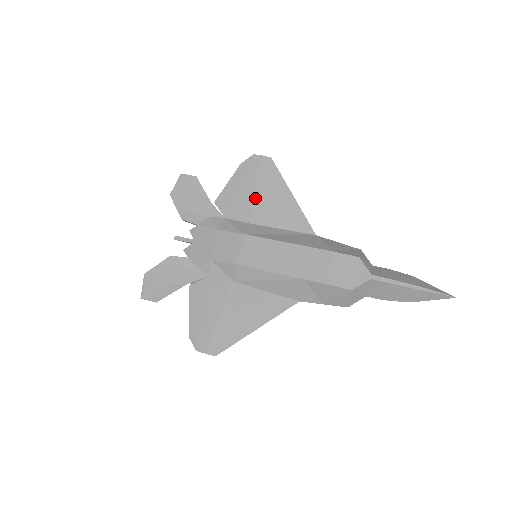
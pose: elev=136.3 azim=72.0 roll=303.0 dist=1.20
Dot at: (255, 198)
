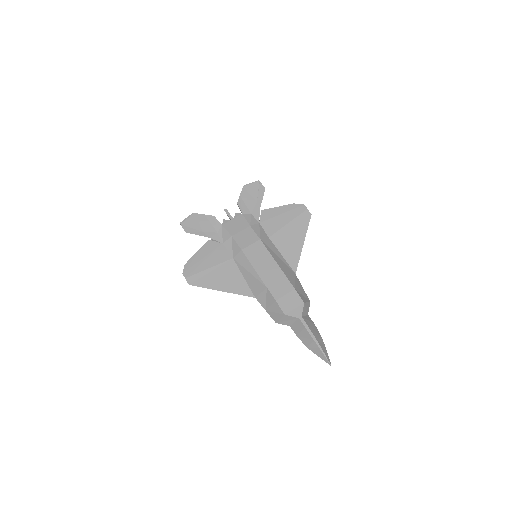
Dot at: (284, 227)
